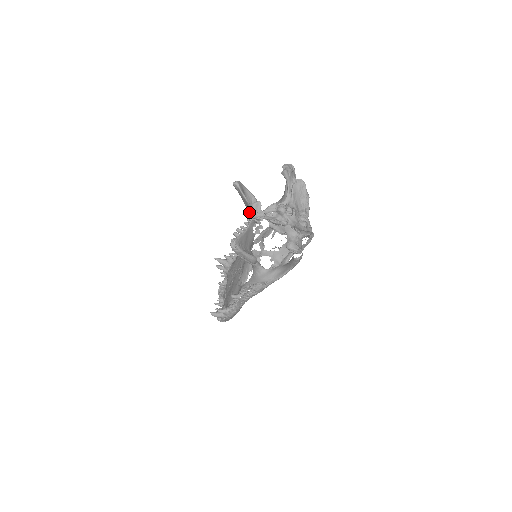
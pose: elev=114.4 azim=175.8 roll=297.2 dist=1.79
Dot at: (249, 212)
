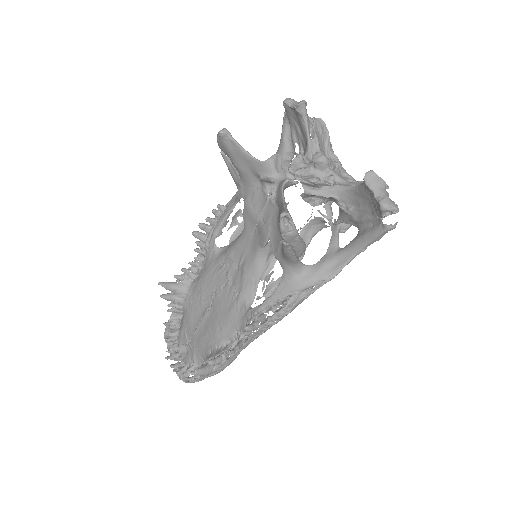
Dot at: (260, 176)
